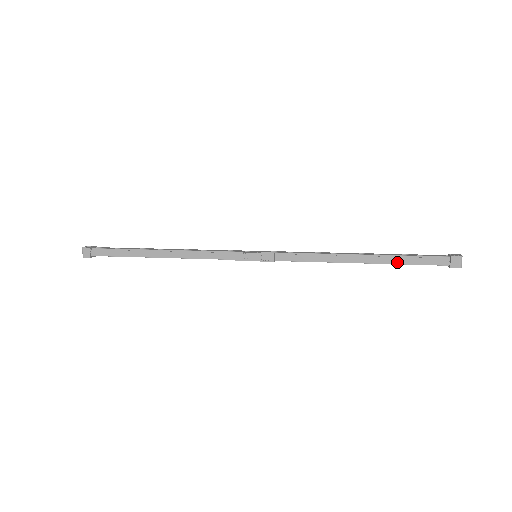
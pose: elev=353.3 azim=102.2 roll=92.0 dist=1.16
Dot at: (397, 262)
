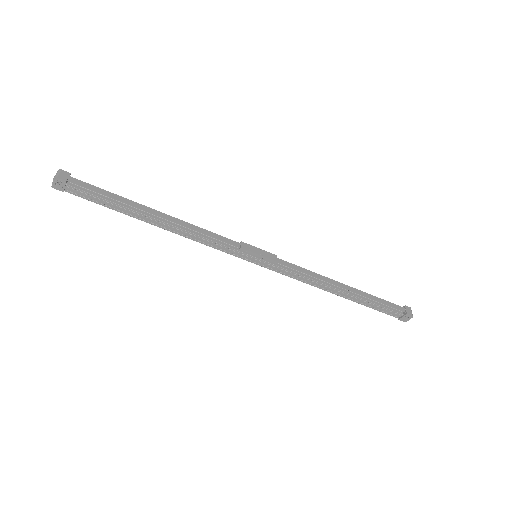
Dot at: (371, 298)
